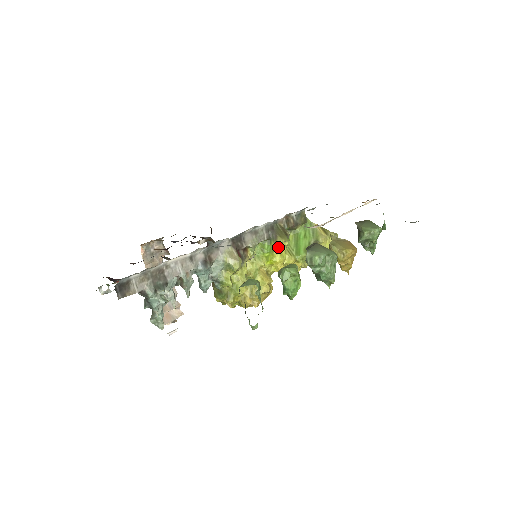
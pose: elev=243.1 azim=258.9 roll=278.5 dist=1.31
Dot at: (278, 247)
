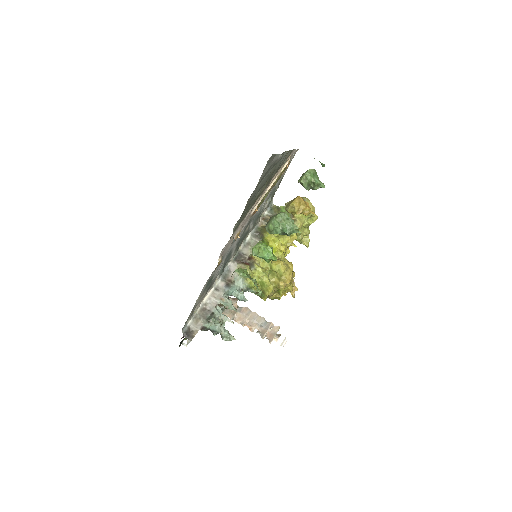
Dot at: (268, 239)
